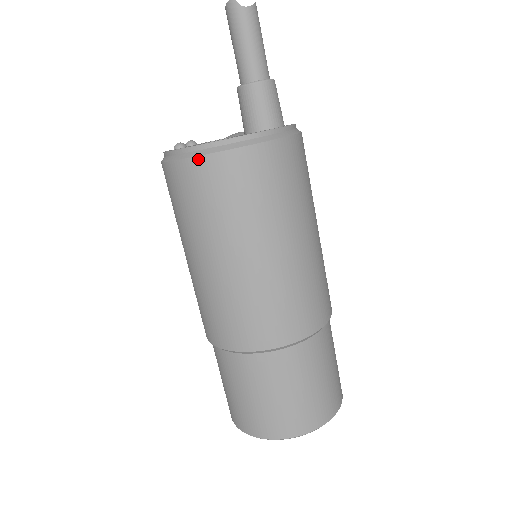
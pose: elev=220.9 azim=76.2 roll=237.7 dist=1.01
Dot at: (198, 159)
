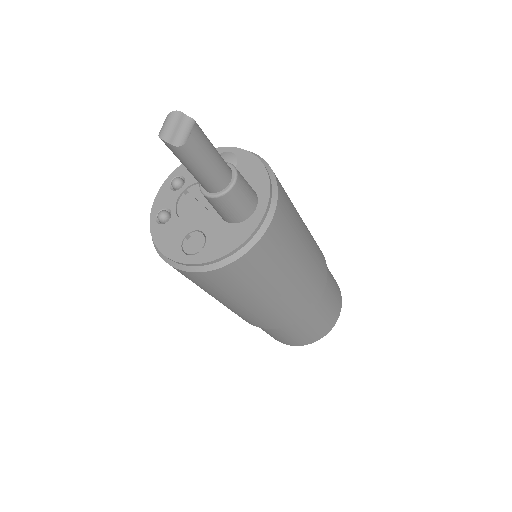
Dot at: (174, 268)
